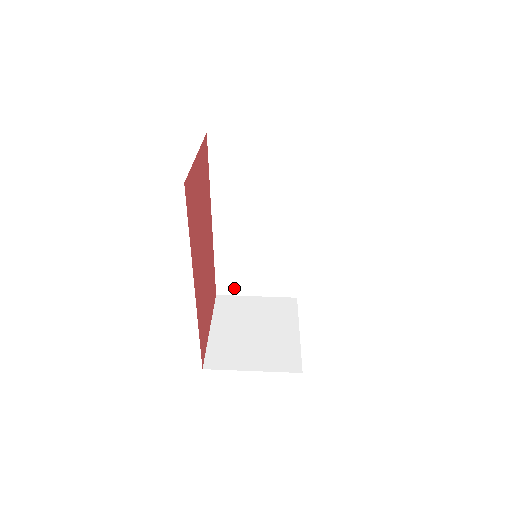
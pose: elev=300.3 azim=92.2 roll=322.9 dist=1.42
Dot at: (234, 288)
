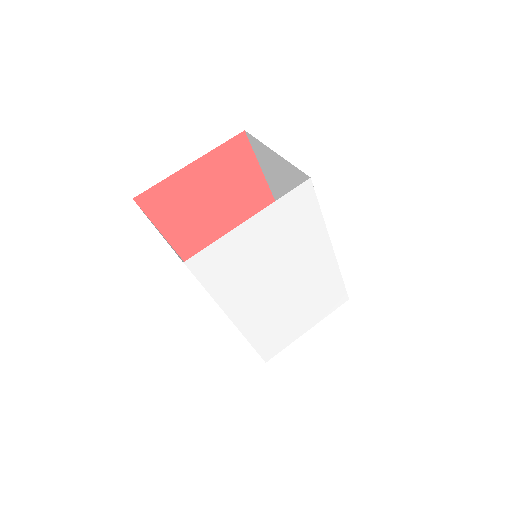
Dot at: occluded
